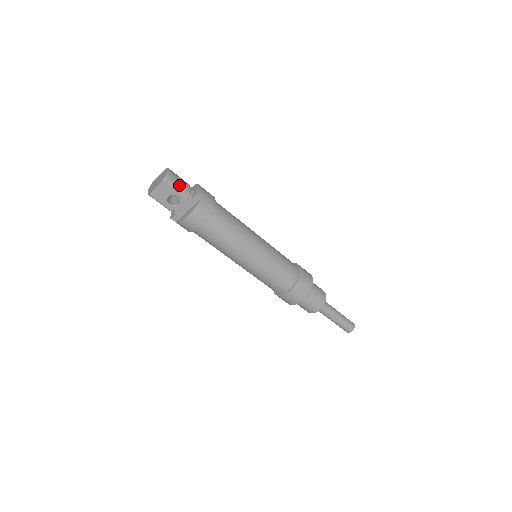
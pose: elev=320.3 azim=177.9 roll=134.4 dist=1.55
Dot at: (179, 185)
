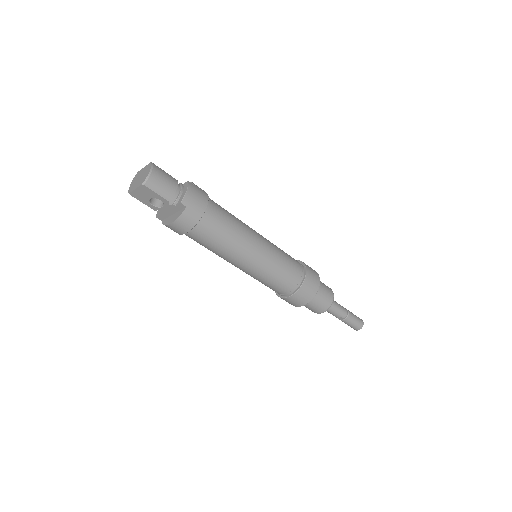
Dot at: (162, 188)
